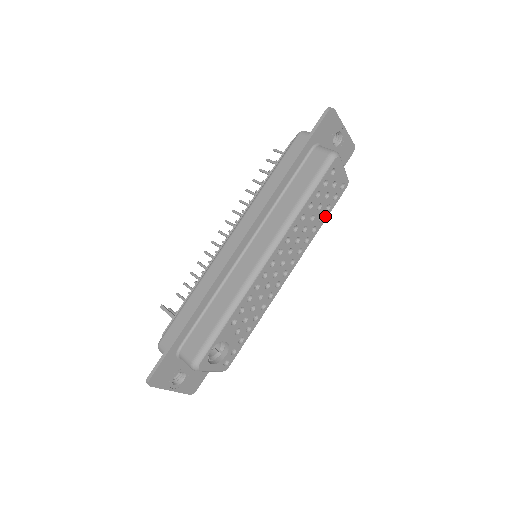
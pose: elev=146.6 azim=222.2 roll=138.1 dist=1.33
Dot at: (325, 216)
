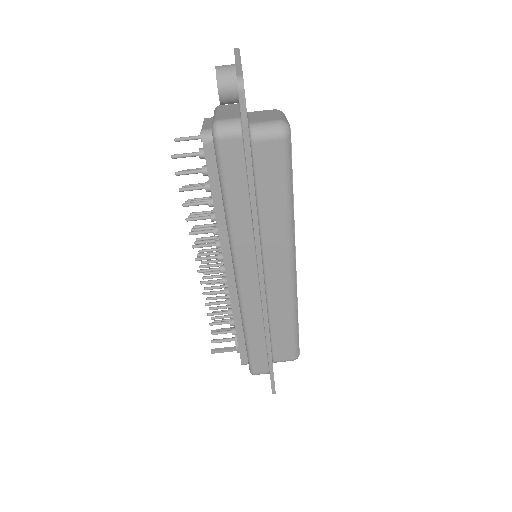
Dot at: occluded
